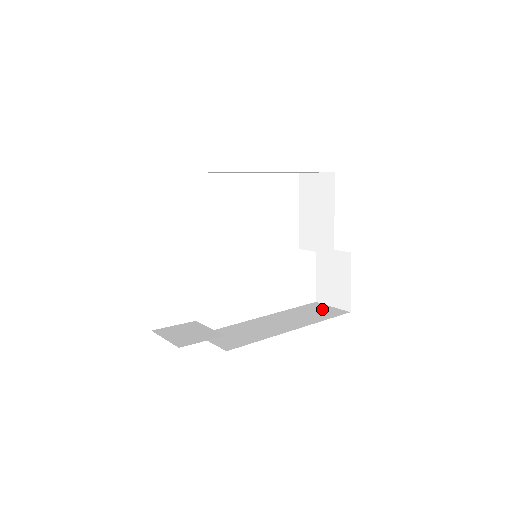
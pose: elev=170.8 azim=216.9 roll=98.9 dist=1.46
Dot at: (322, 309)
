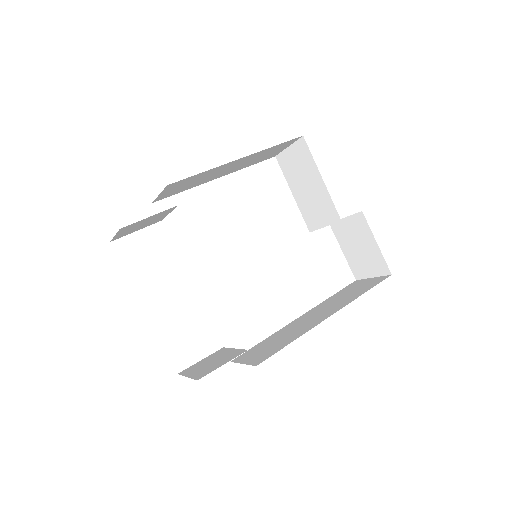
Dot at: (361, 284)
